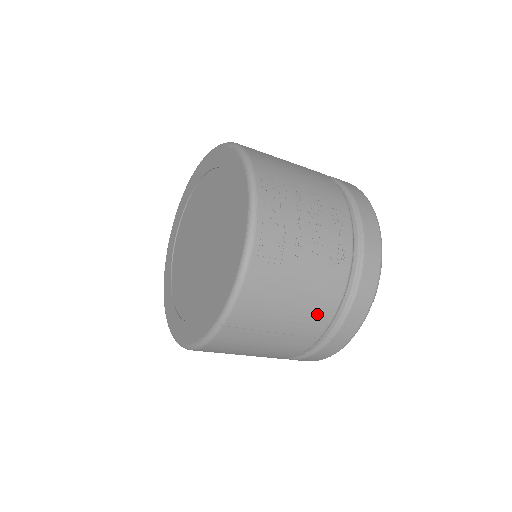
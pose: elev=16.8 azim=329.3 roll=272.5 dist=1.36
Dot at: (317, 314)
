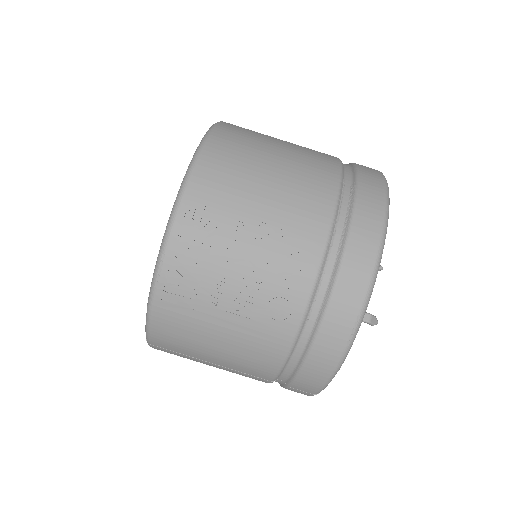
Dot at: (255, 363)
